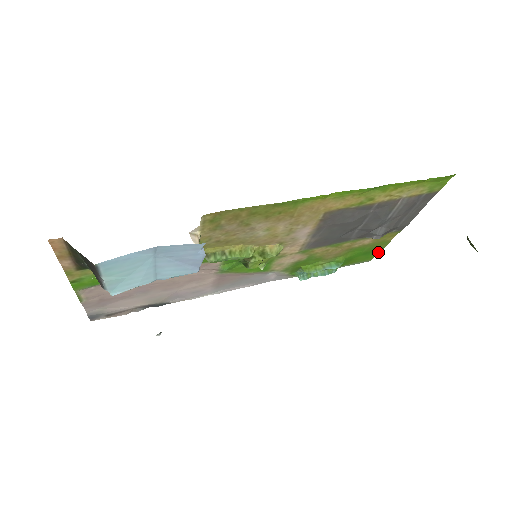
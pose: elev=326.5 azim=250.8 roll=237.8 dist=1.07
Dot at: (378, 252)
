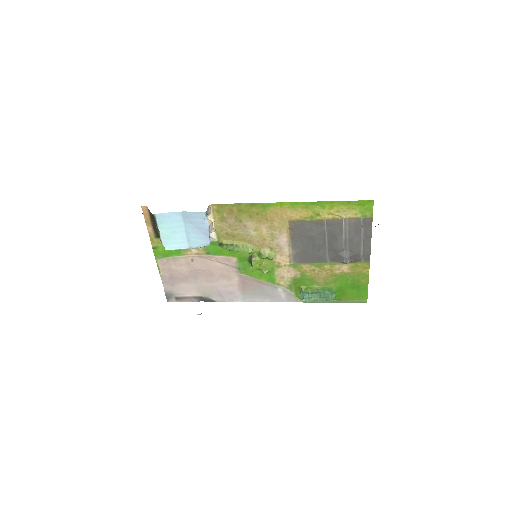
Dot at: (366, 290)
